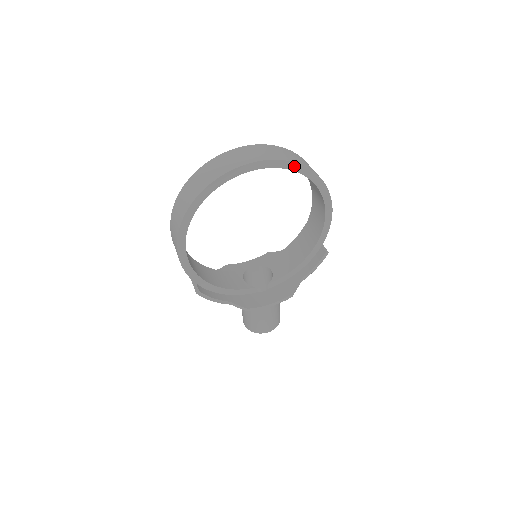
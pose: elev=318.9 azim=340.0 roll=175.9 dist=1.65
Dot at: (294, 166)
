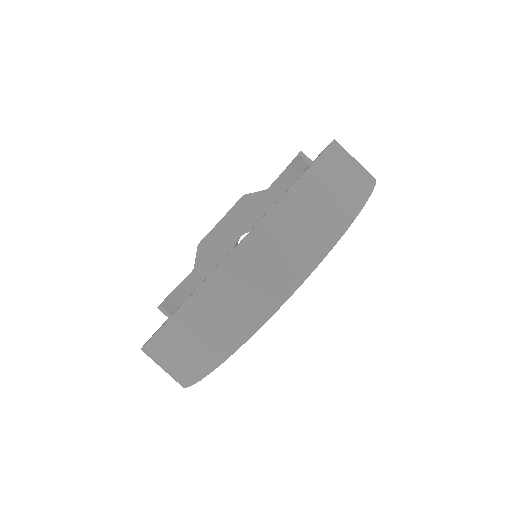
Dot at: (342, 233)
